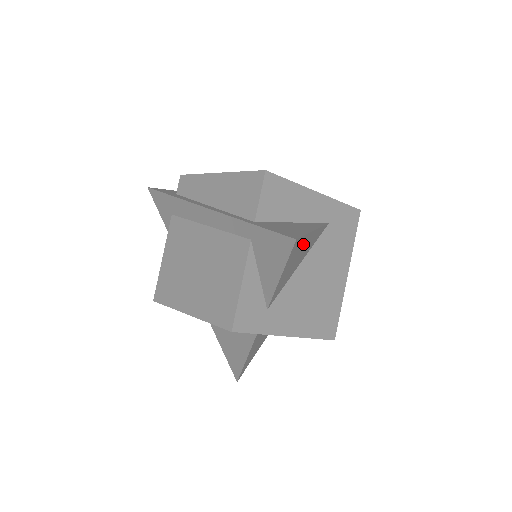
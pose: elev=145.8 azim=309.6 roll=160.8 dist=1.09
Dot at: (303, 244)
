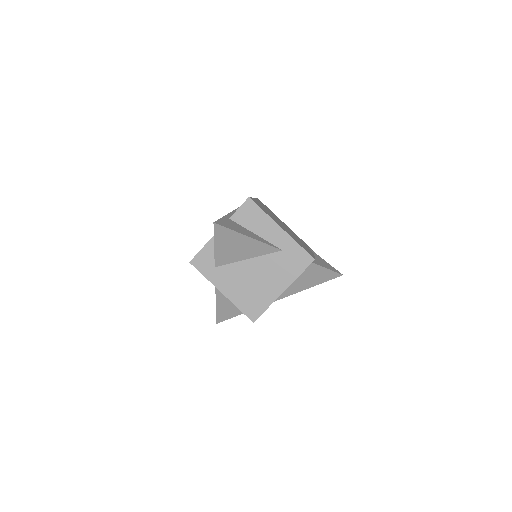
Dot at: (235, 238)
